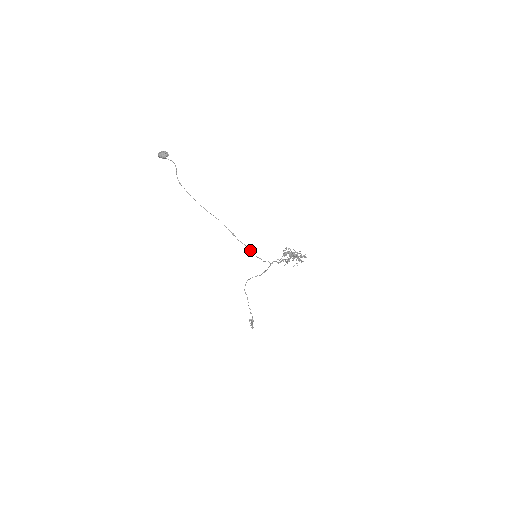
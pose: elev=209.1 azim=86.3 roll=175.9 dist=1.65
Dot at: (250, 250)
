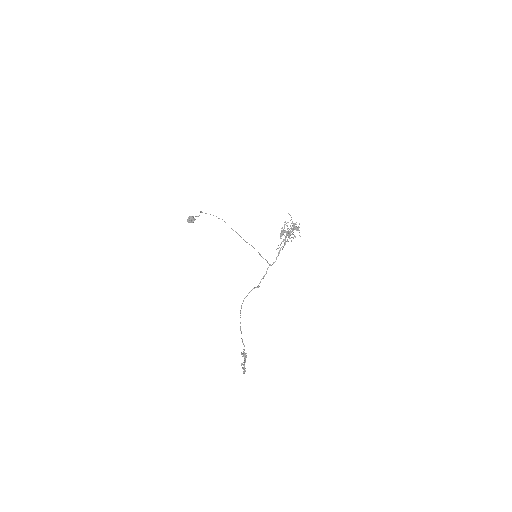
Dot at: (251, 245)
